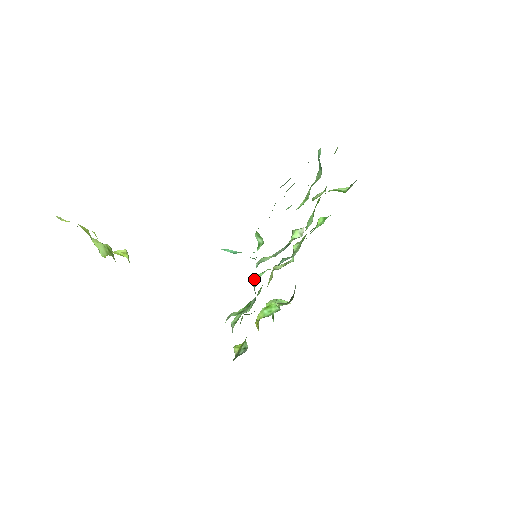
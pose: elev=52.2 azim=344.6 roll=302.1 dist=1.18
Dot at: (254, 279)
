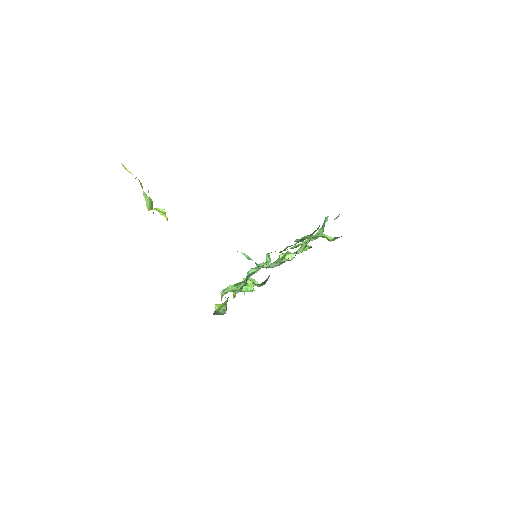
Dot at: (249, 271)
